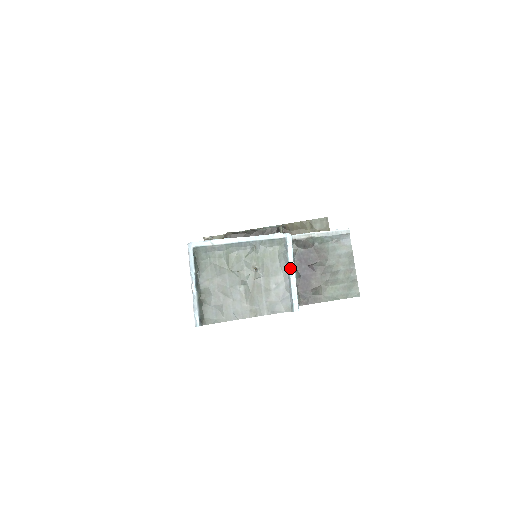
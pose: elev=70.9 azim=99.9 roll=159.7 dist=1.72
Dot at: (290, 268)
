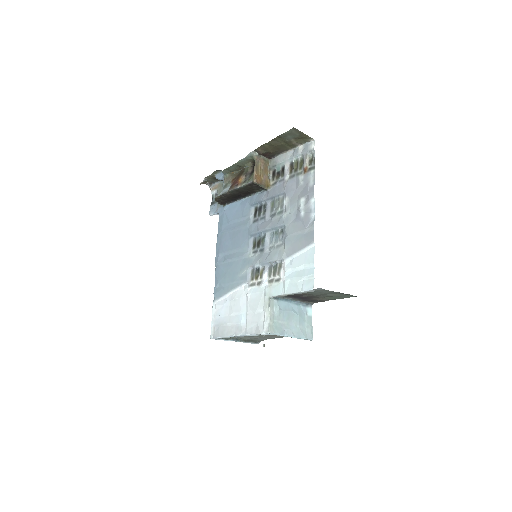
Dot at: occluded
